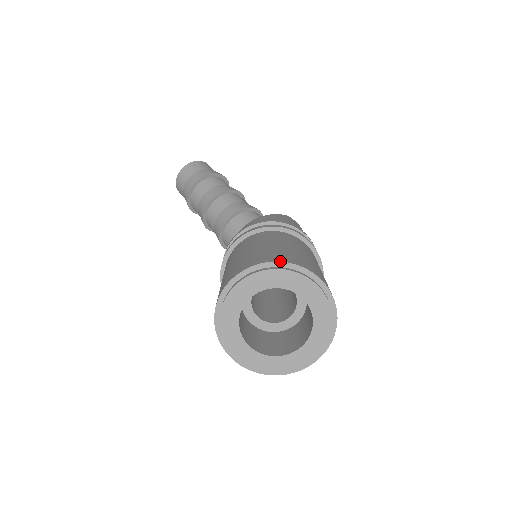
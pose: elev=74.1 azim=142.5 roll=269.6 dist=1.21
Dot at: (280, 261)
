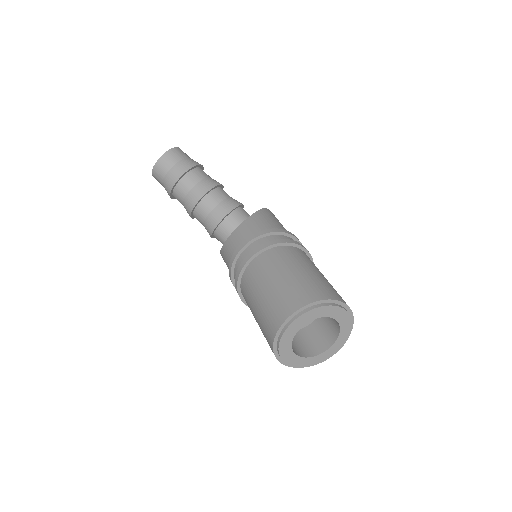
Dot at: (326, 299)
